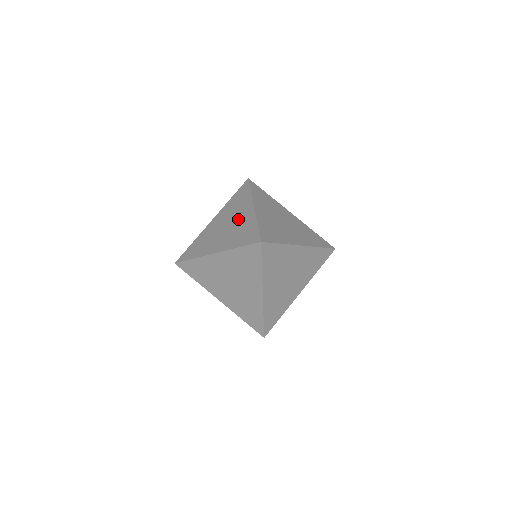
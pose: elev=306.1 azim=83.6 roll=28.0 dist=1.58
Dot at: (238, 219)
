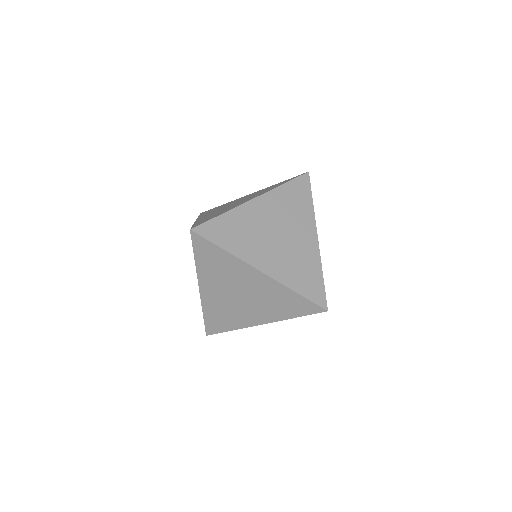
Dot at: (239, 202)
